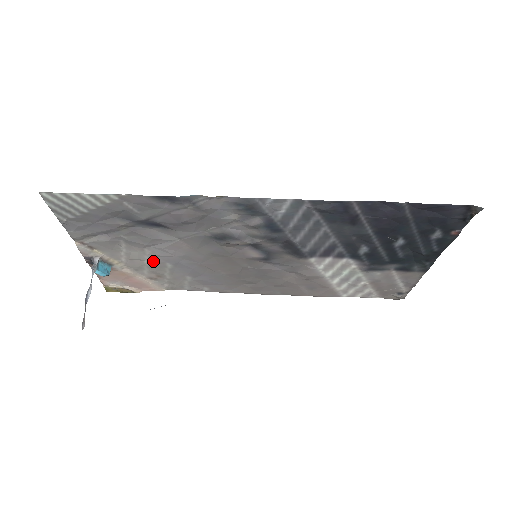
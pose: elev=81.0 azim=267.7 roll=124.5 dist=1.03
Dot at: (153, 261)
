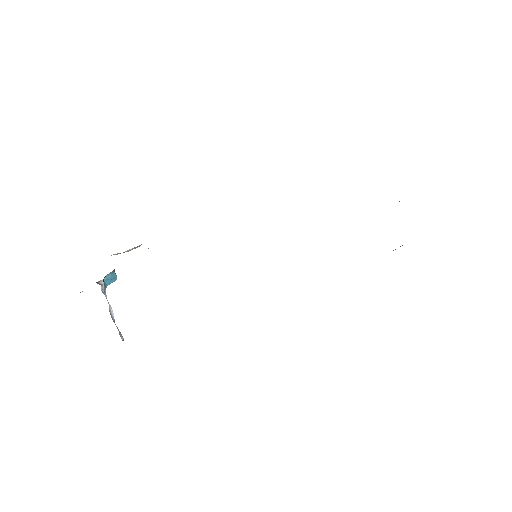
Dot at: occluded
